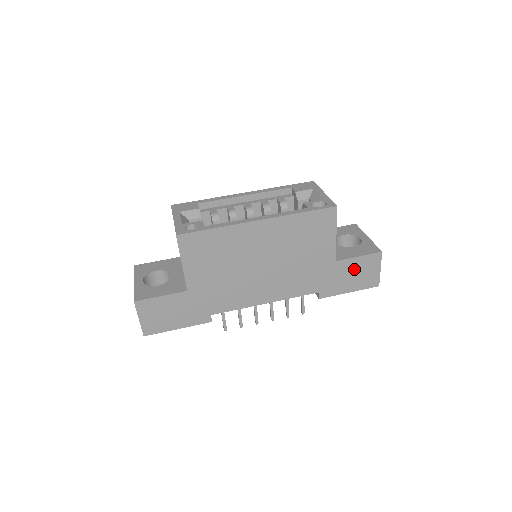
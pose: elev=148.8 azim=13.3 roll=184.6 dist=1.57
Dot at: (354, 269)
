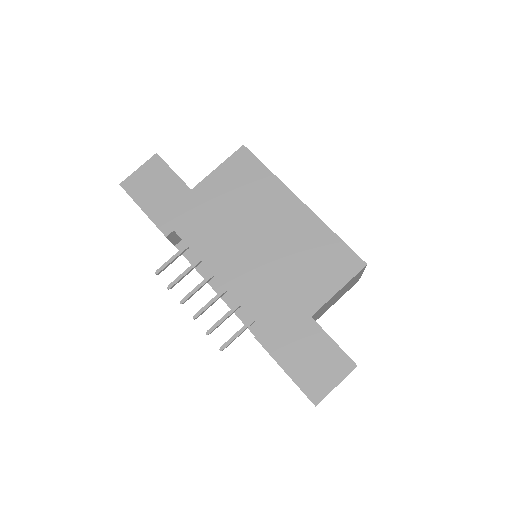
Dot at: (316, 349)
